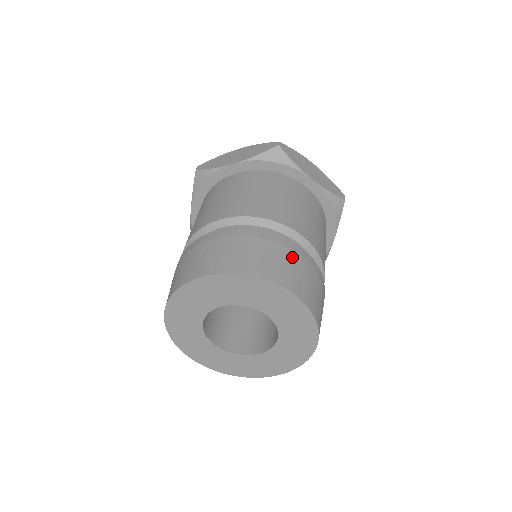
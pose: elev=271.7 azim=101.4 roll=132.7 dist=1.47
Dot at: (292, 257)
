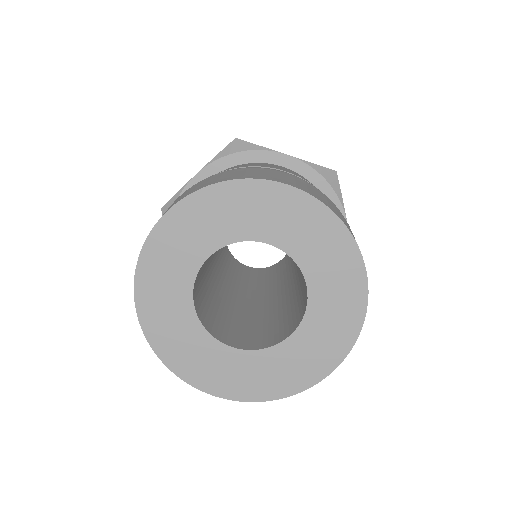
Dot at: (278, 173)
